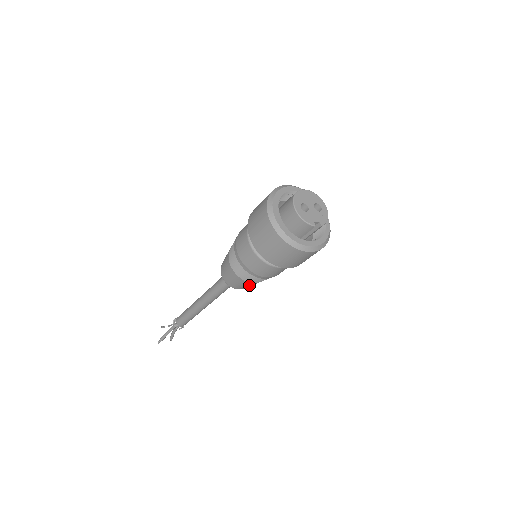
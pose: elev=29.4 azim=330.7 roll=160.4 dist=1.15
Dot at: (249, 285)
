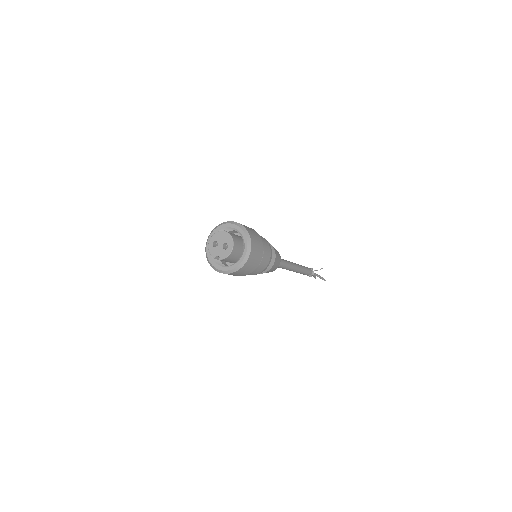
Dot at: occluded
